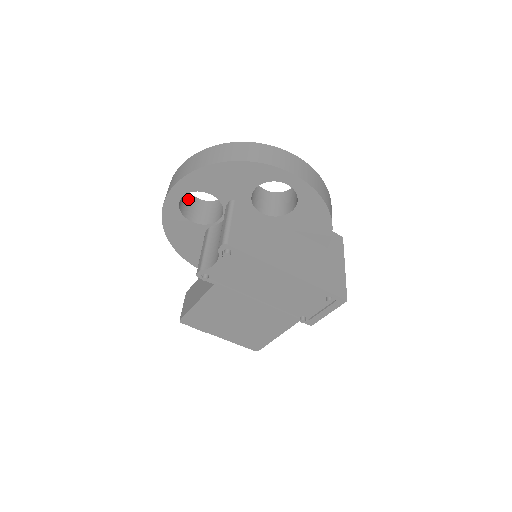
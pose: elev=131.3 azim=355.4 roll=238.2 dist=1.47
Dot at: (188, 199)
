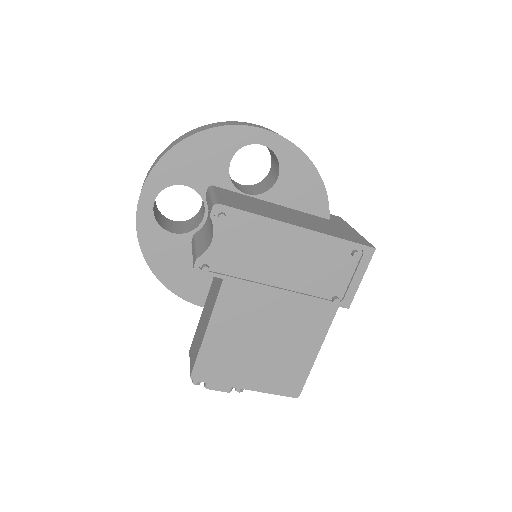
Dot at: (163, 219)
